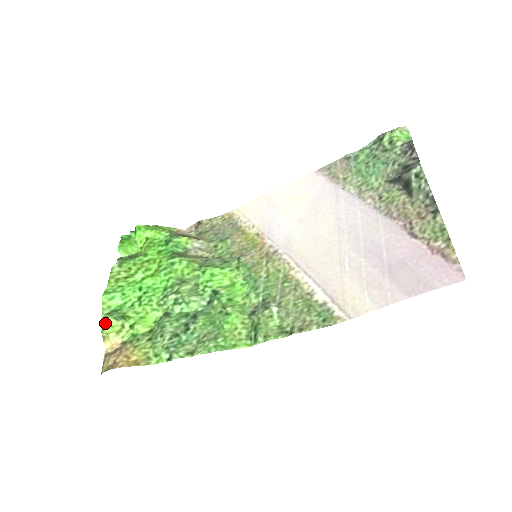
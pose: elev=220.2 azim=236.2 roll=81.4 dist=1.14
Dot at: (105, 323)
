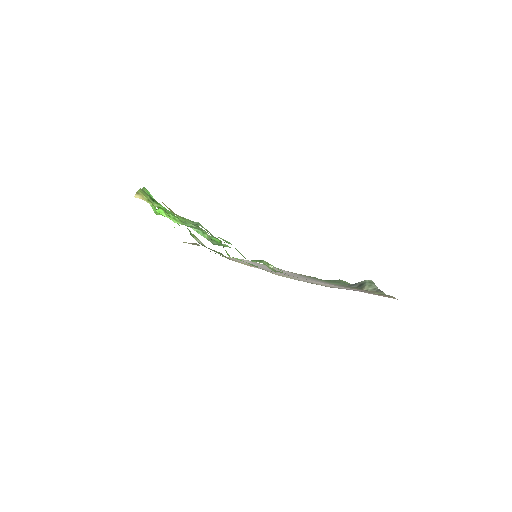
Dot at: (143, 191)
